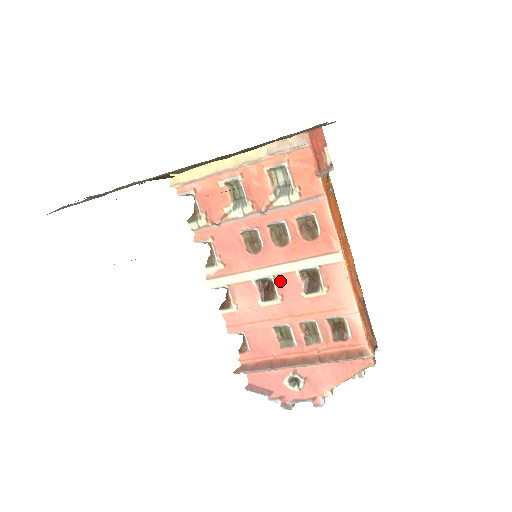
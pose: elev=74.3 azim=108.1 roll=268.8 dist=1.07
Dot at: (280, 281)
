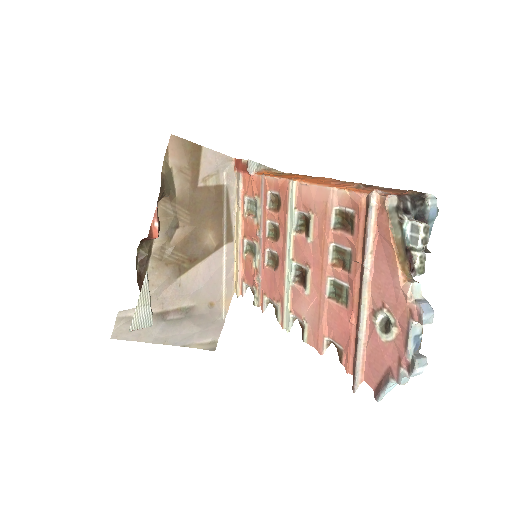
Dot at: (297, 257)
